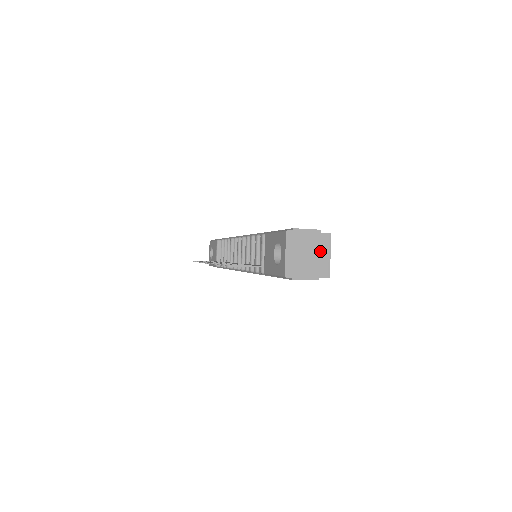
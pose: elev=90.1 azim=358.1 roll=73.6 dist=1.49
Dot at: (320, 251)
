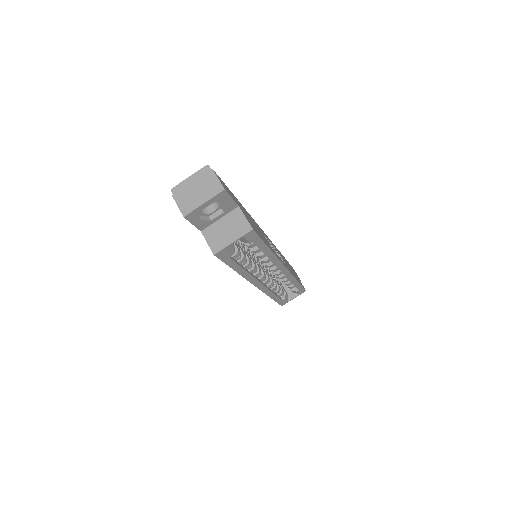
Dot at: (232, 230)
